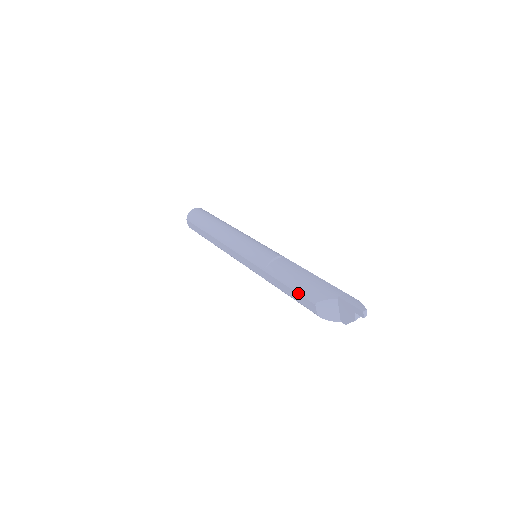
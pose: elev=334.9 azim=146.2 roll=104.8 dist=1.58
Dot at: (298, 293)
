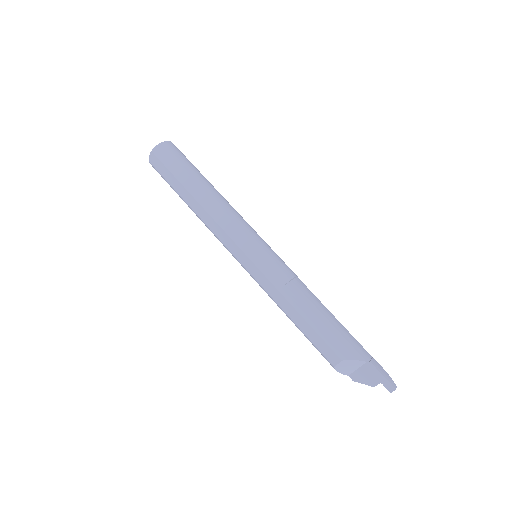
Dot at: (322, 338)
